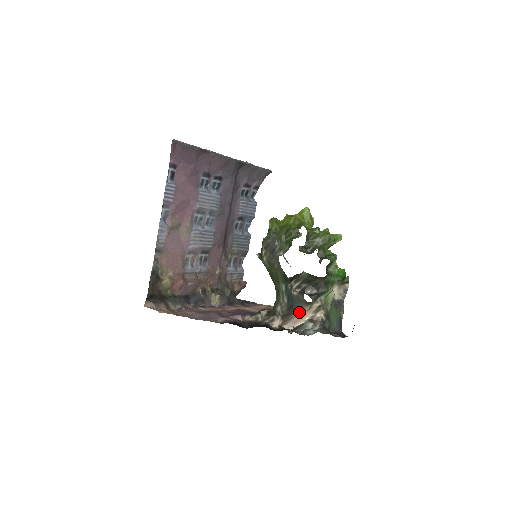
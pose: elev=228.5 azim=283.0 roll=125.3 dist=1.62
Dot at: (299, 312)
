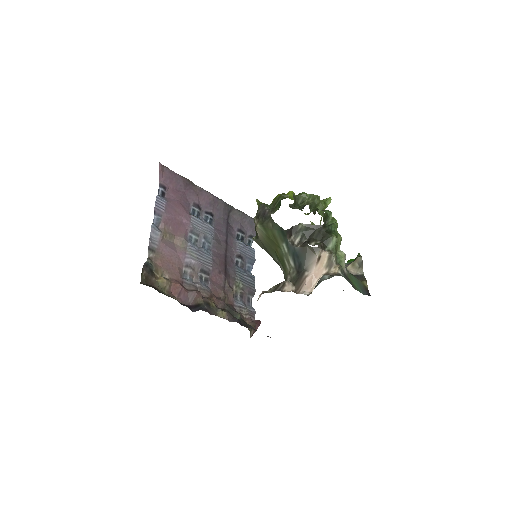
Dot at: (310, 268)
